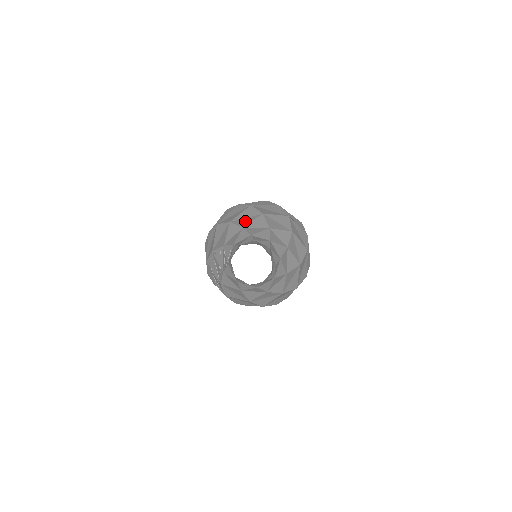
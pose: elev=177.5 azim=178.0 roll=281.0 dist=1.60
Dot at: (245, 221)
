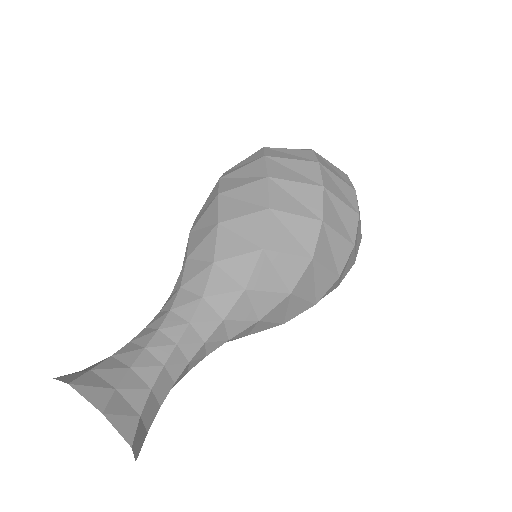
Dot at: (196, 240)
